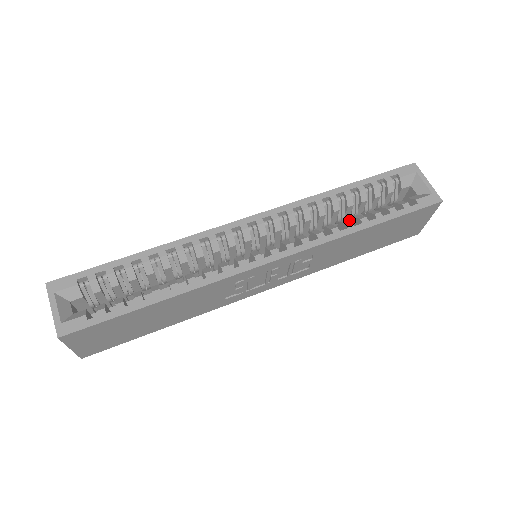
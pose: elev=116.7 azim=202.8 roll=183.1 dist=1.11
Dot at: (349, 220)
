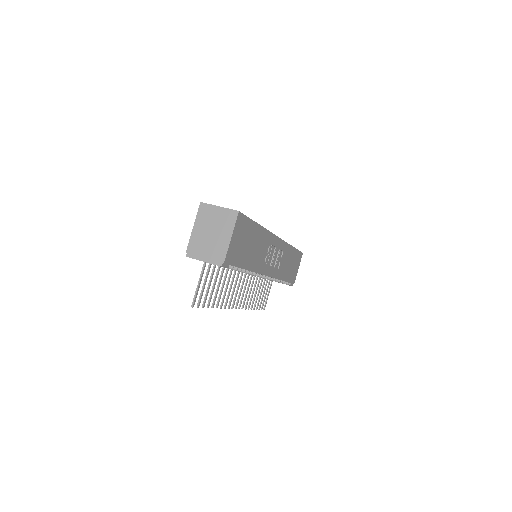
Dot at: occluded
